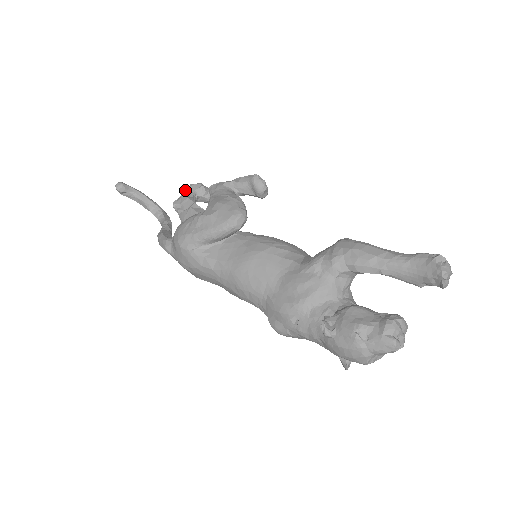
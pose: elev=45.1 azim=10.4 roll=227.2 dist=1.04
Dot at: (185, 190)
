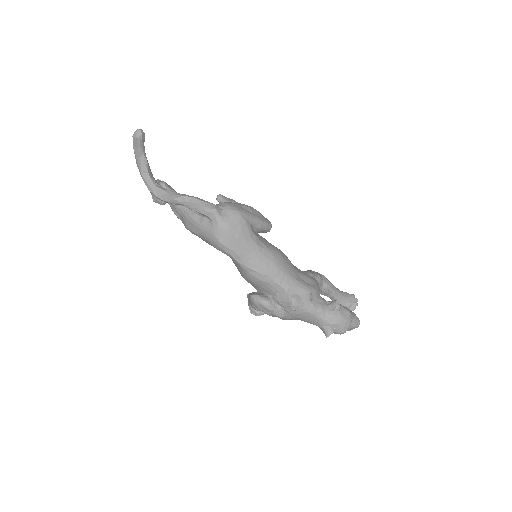
Dot at: occluded
